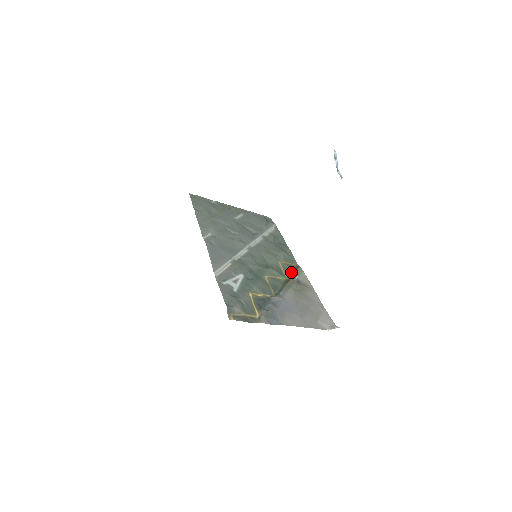
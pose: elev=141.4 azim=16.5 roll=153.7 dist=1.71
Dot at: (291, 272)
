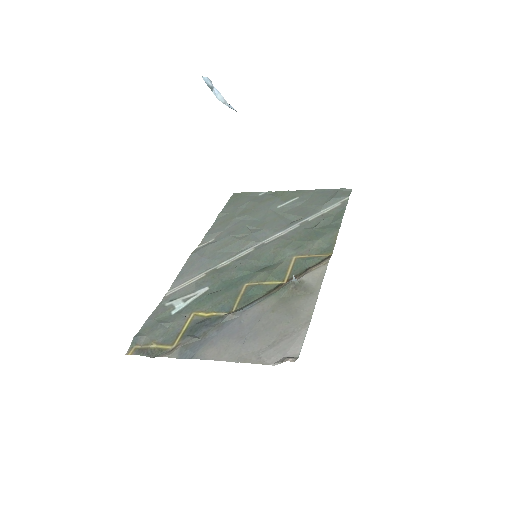
Dot at: (304, 269)
